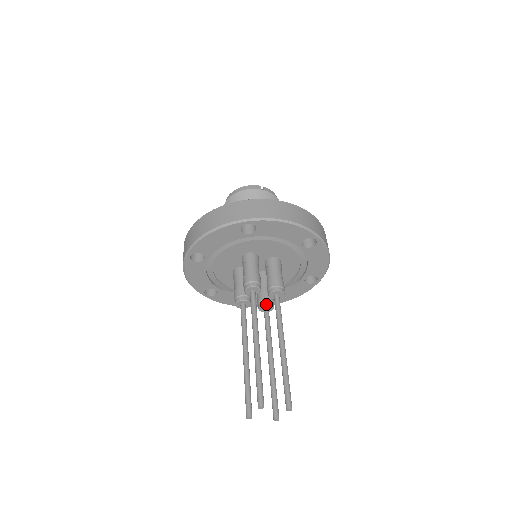
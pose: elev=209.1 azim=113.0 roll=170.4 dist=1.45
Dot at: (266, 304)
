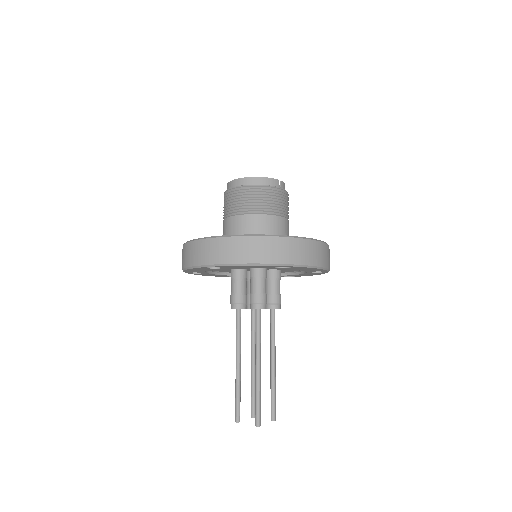
Dot at: occluded
